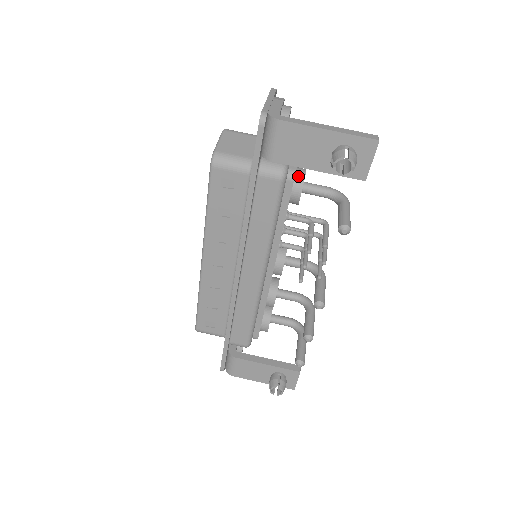
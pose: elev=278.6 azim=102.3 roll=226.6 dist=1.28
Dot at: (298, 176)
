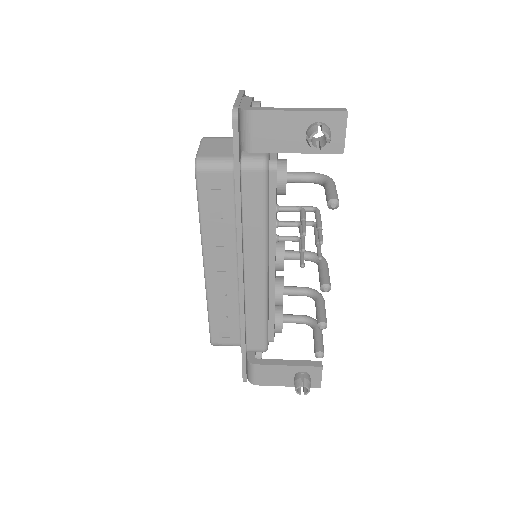
Dot at: (280, 166)
